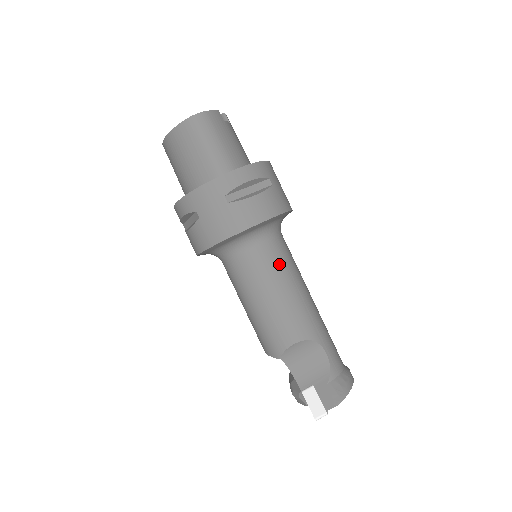
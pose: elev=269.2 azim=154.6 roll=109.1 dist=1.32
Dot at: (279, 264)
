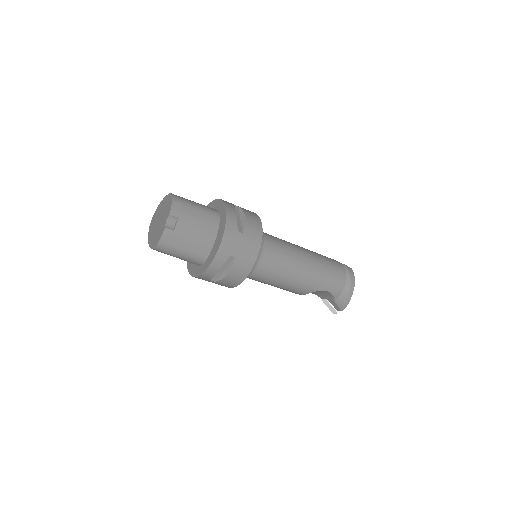
Dot at: (270, 275)
